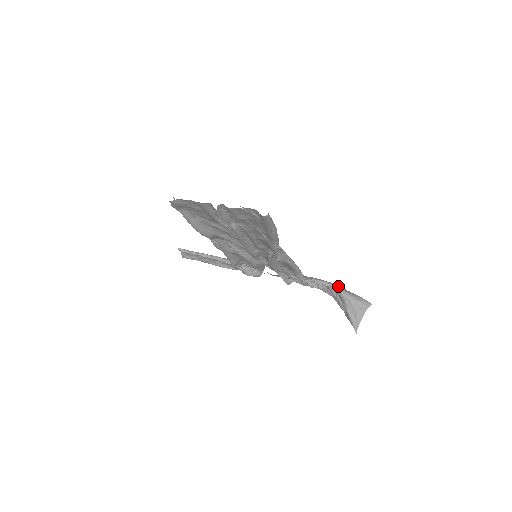
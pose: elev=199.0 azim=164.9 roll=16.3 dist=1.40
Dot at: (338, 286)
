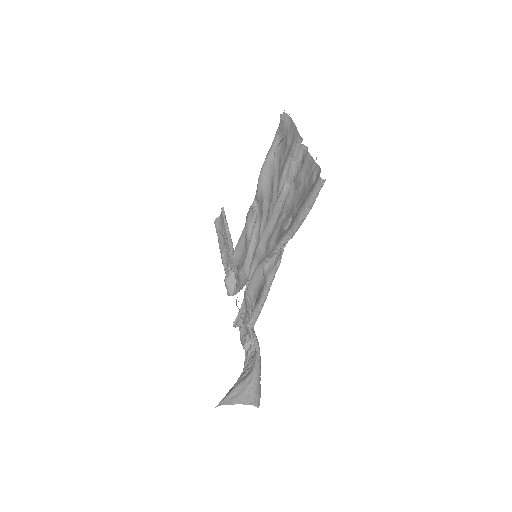
Dot at: occluded
